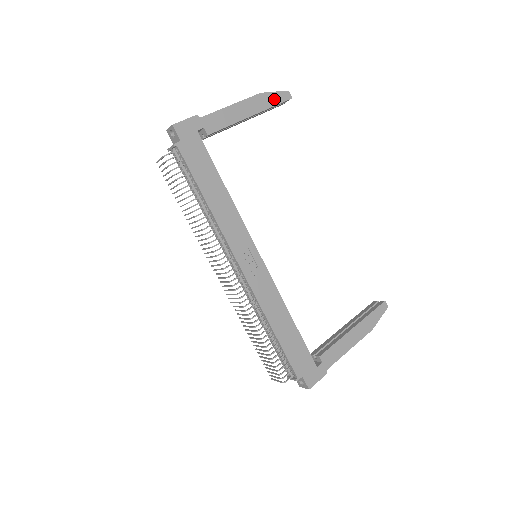
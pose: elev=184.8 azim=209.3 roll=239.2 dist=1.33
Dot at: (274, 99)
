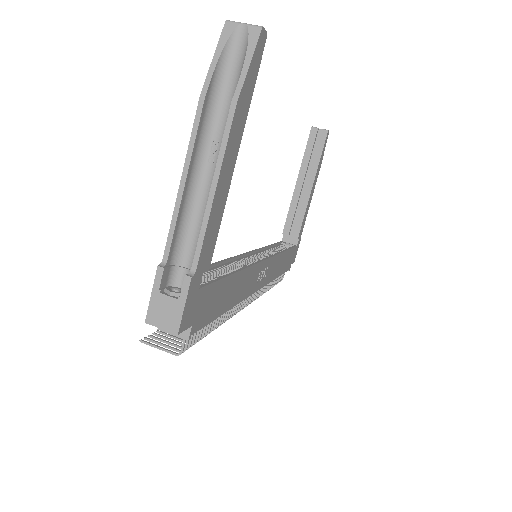
Dot at: (251, 81)
